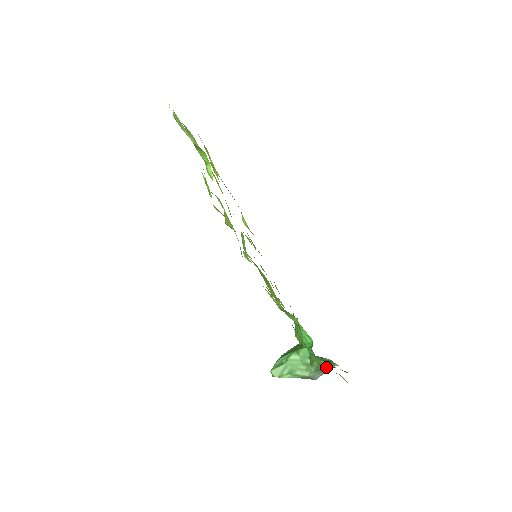
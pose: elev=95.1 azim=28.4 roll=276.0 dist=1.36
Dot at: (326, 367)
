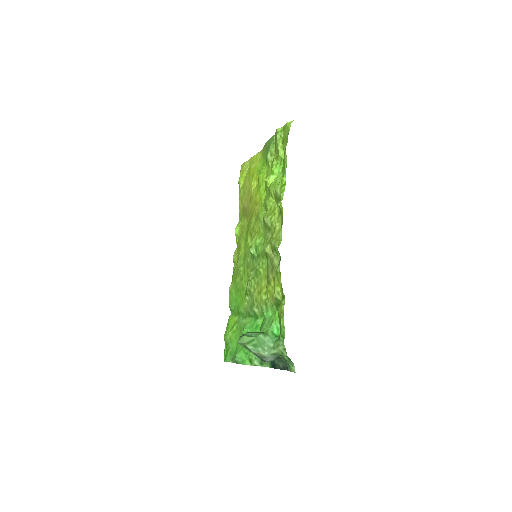
Dot at: (280, 356)
